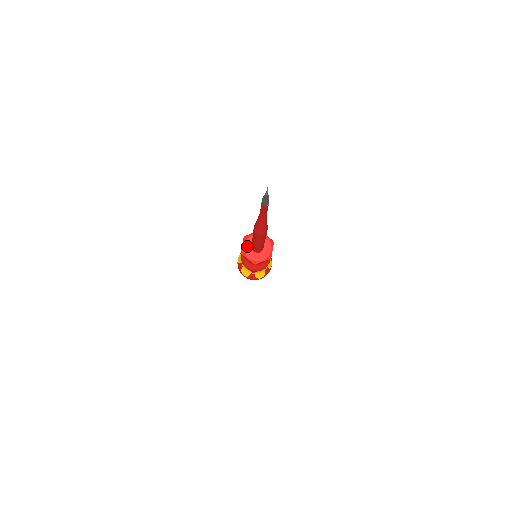
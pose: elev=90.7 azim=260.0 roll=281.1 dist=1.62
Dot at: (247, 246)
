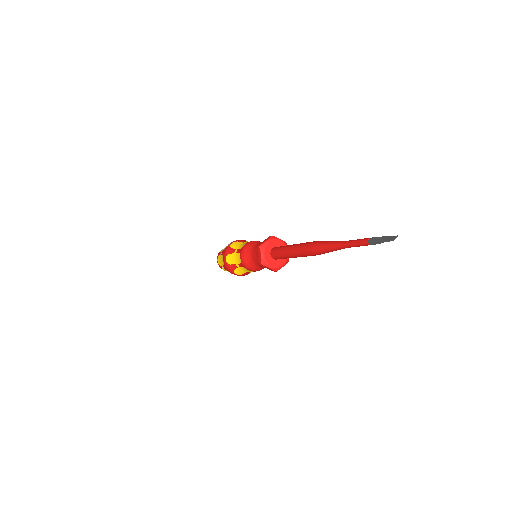
Dot at: (269, 245)
